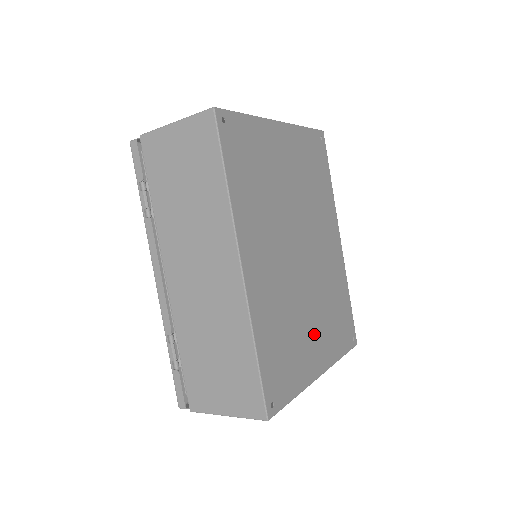
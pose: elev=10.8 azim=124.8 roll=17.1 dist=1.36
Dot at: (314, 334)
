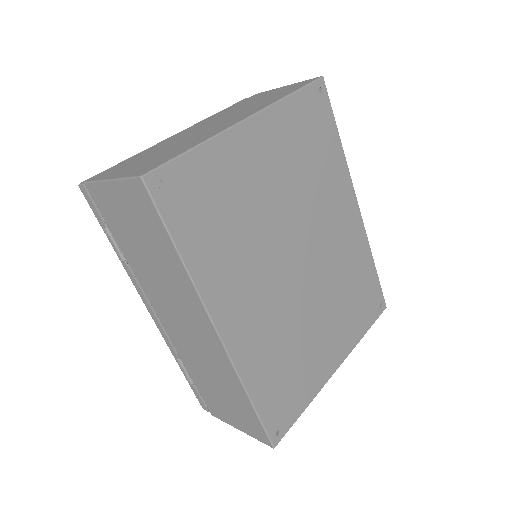
Dot at: (325, 336)
